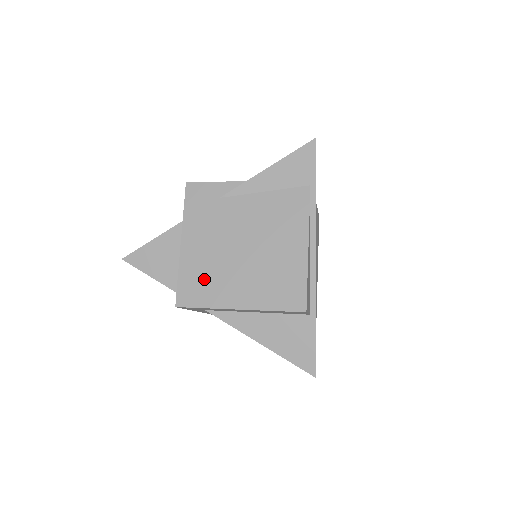
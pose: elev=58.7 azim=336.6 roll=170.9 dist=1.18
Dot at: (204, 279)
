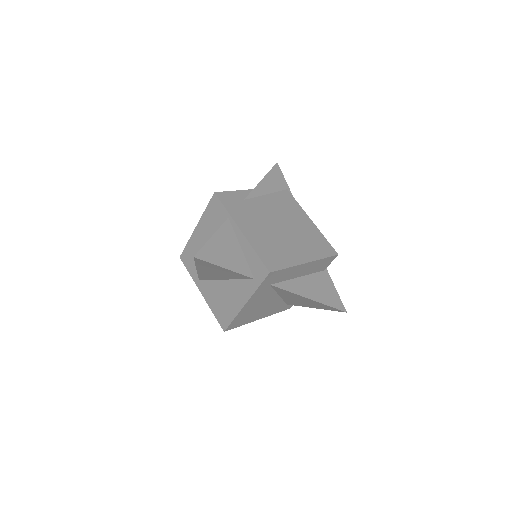
Dot at: (273, 250)
